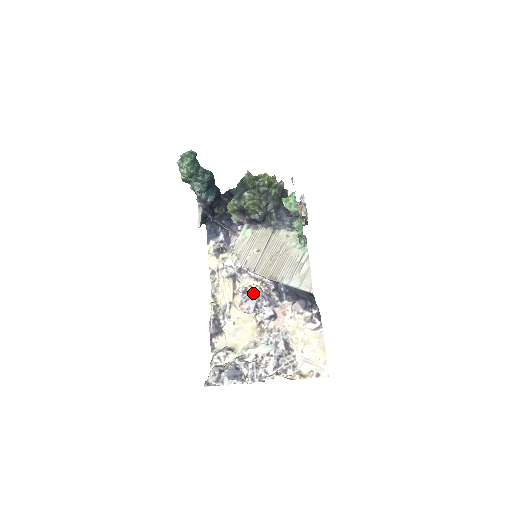
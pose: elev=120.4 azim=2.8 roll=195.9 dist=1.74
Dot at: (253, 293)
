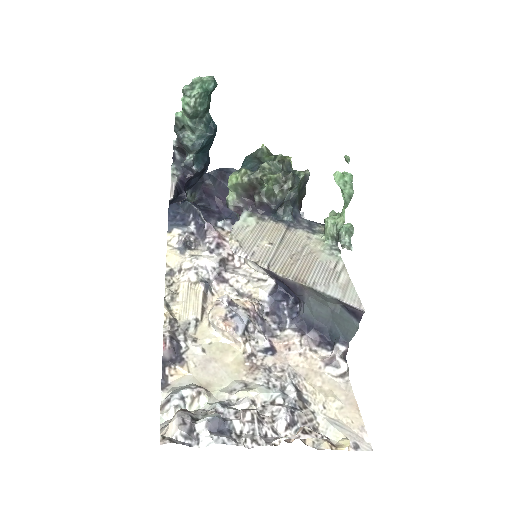
Dot at: (243, 308)
